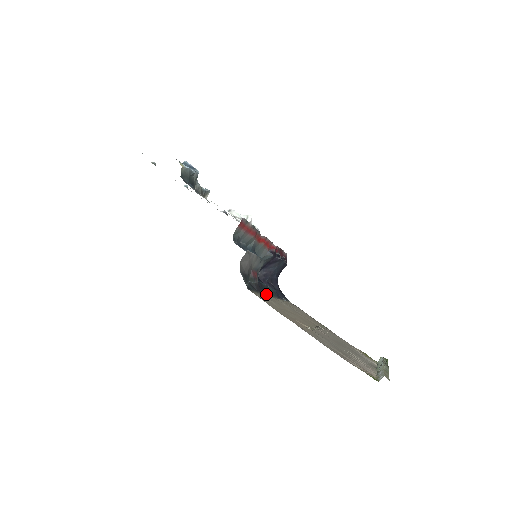
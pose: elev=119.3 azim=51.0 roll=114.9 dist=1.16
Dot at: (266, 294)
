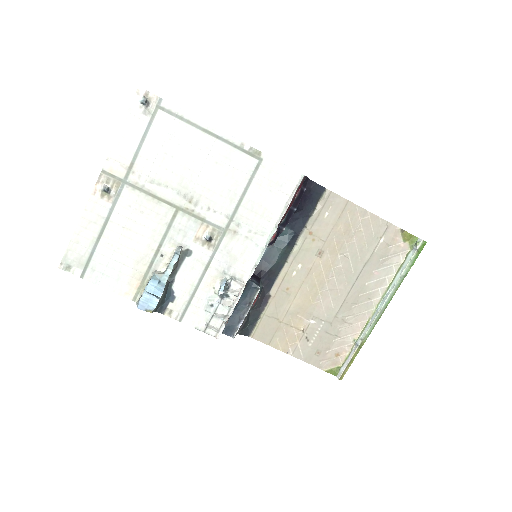
Dot at: (275, 281)
